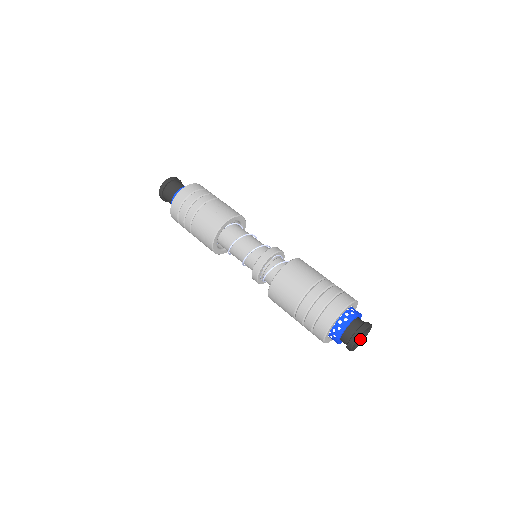
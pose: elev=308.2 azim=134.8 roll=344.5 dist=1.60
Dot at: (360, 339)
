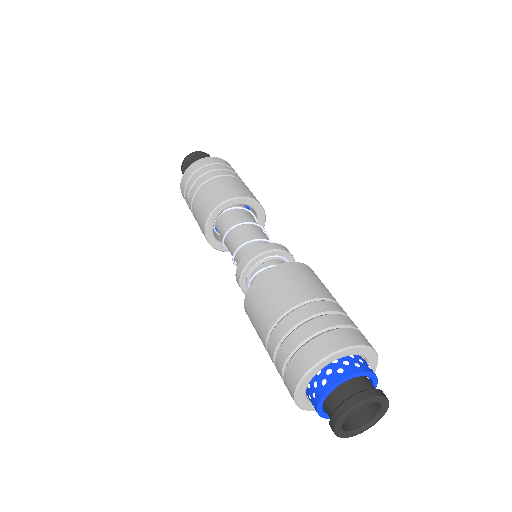
Dot at: (363, 422)
